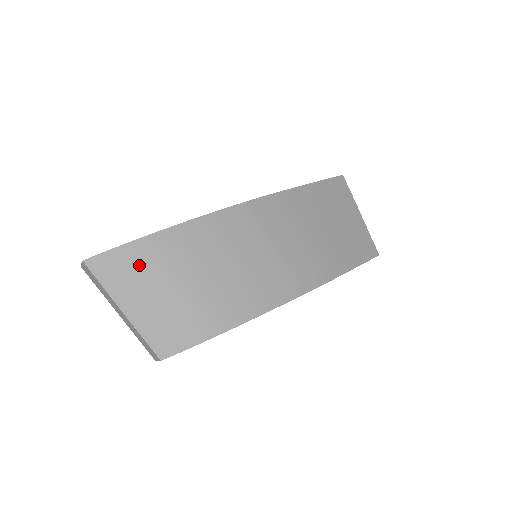
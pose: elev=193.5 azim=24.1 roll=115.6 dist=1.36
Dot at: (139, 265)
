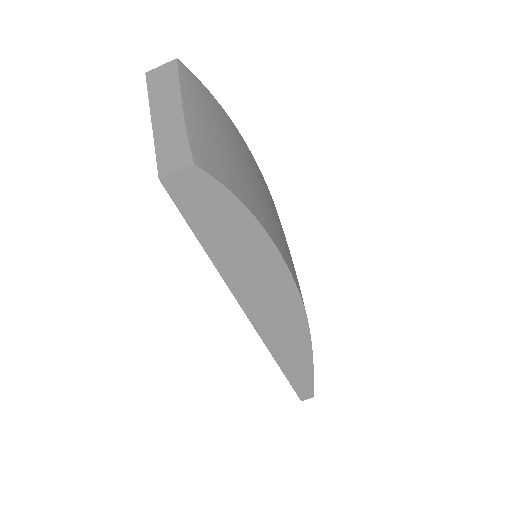
Dot at: (217, 113)
